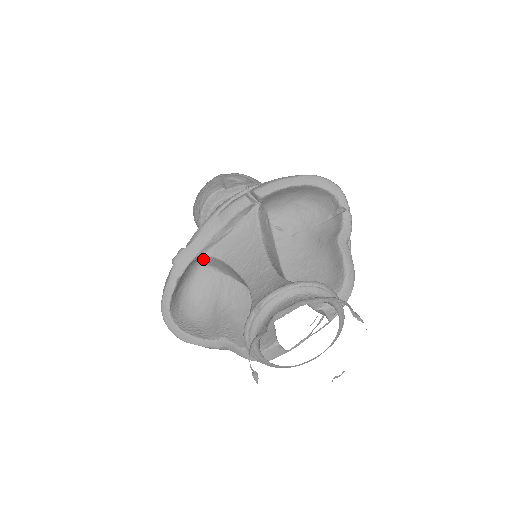
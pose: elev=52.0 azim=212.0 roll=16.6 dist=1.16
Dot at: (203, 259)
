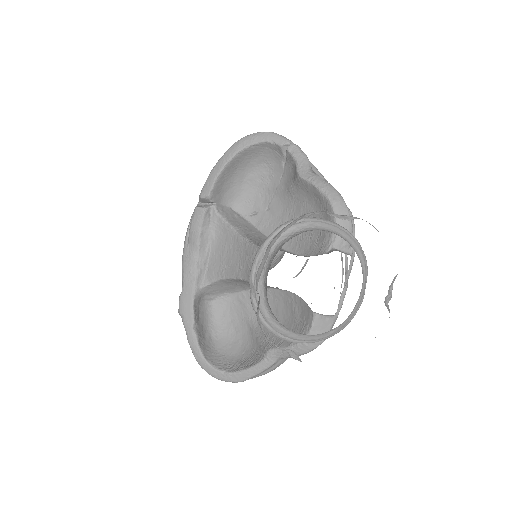
Dot at: (207, 293)
